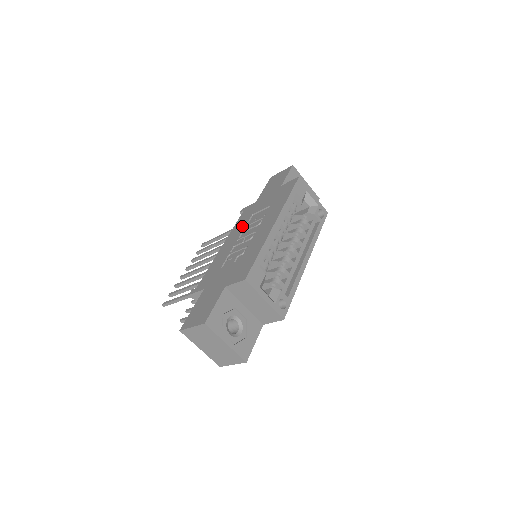
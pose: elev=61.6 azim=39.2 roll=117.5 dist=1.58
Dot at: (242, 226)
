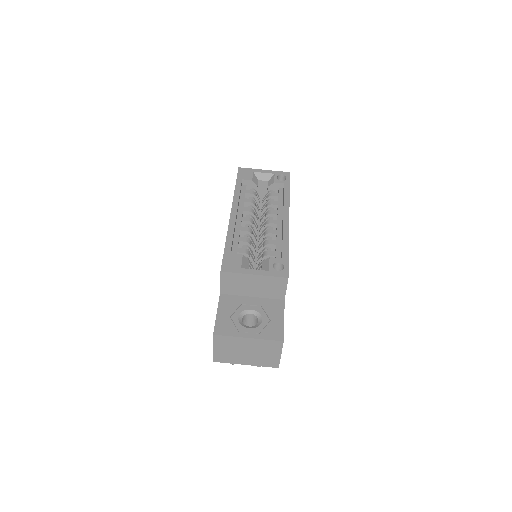
Dot at: occluded
